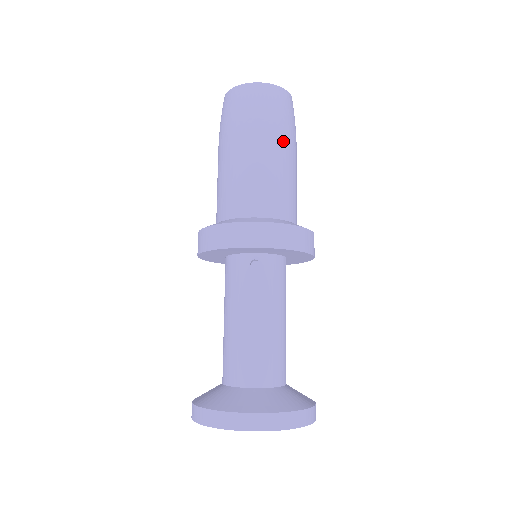
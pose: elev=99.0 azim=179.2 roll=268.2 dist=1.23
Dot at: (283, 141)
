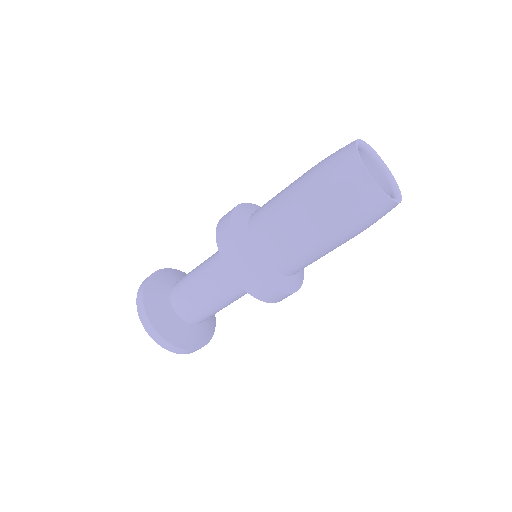
Dot at: (343, 238)
